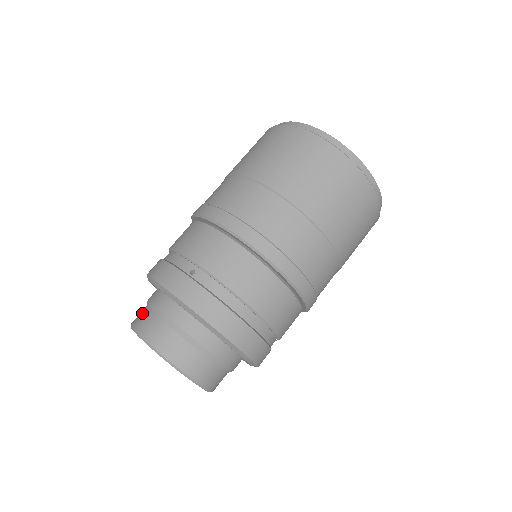
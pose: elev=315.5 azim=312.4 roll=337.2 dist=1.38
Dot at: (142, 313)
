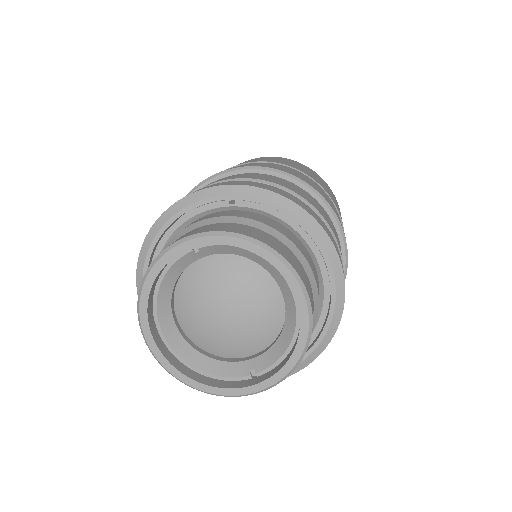
Dot at: occluded
